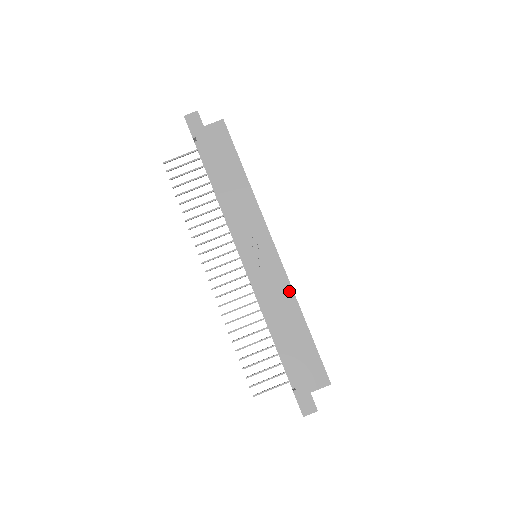
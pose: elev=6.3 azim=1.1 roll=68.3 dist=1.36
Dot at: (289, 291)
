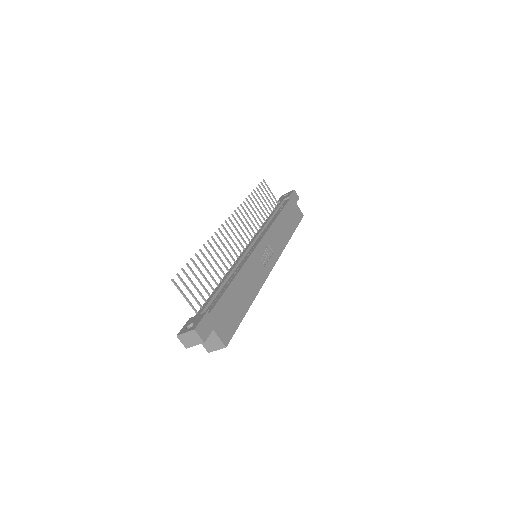
Dot at: (259, 285)
